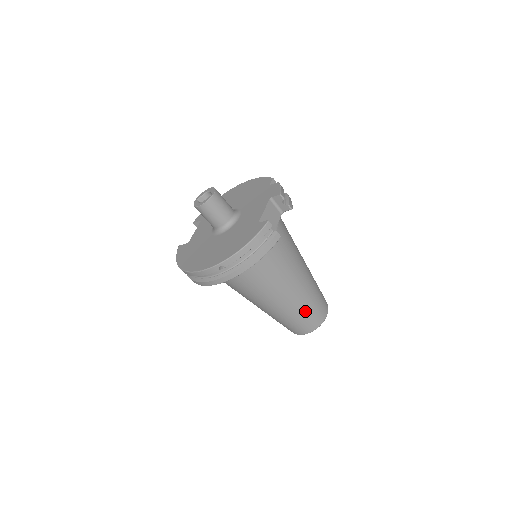
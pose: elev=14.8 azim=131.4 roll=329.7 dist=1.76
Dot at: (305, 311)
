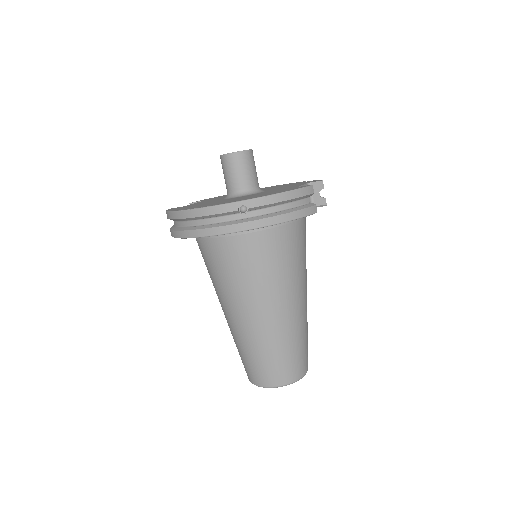
Dot at: (291, 346)
